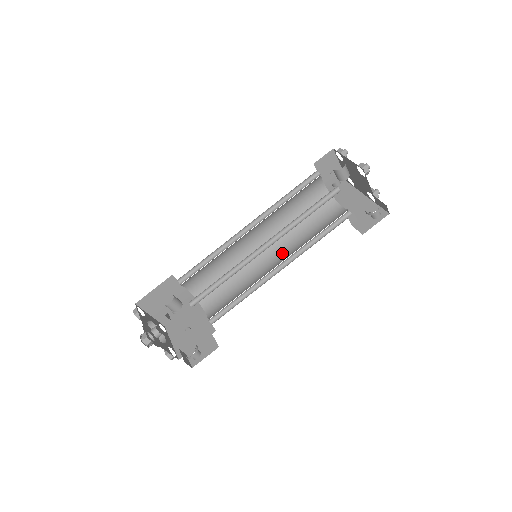
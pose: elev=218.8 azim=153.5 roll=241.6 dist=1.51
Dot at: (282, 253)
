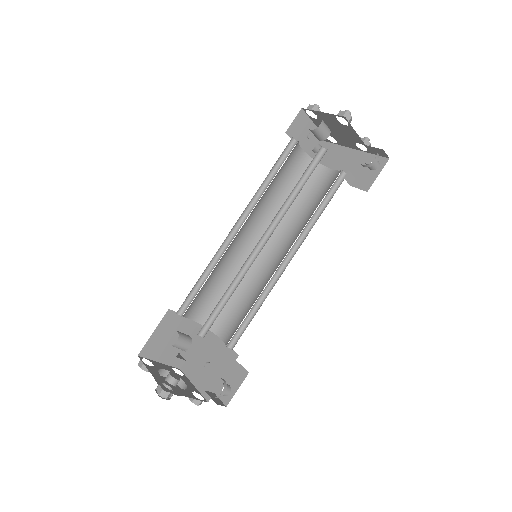
Dot at: (284, 243)
